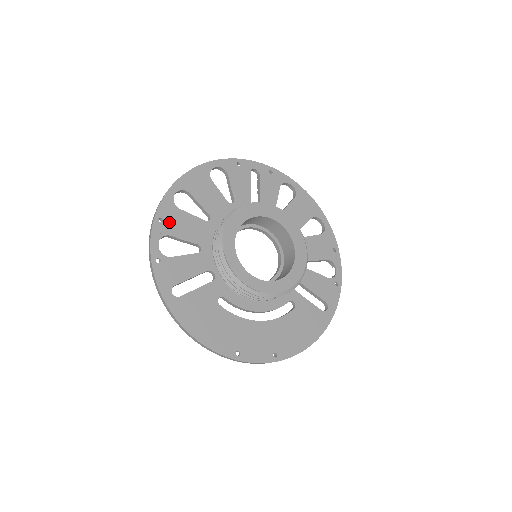
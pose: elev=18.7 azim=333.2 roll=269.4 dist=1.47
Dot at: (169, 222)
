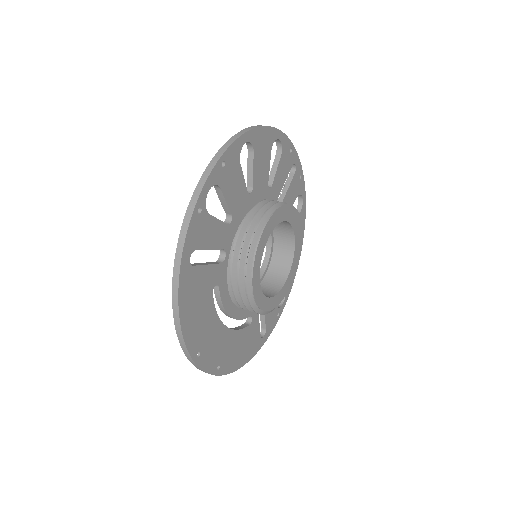
Dot at: (227, 172)
